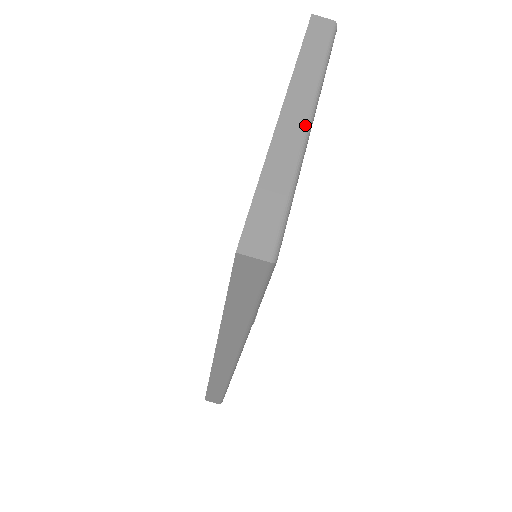
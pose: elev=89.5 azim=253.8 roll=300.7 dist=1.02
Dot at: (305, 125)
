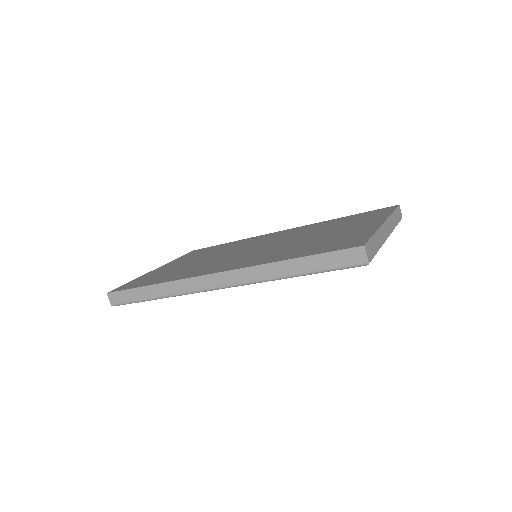
Dot at: (387, 236)
